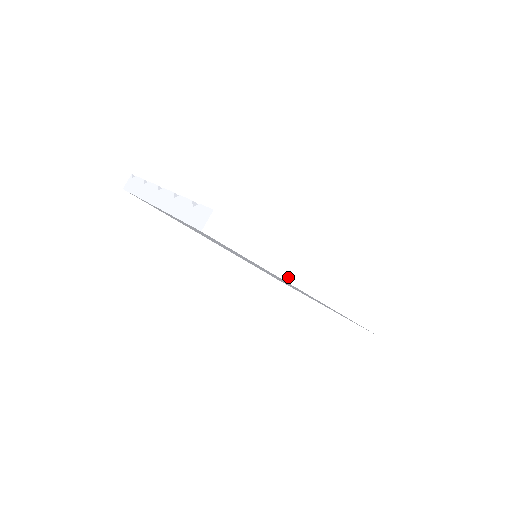
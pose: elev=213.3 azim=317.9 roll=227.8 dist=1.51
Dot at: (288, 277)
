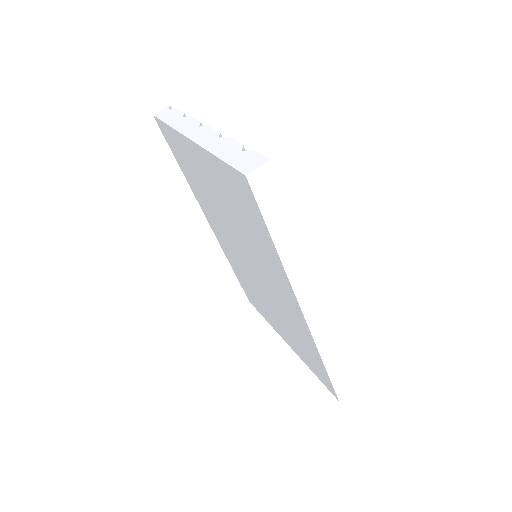
Dot at: (297, 285)
